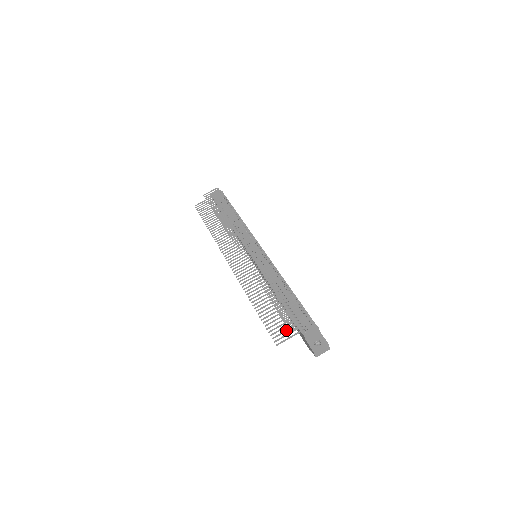
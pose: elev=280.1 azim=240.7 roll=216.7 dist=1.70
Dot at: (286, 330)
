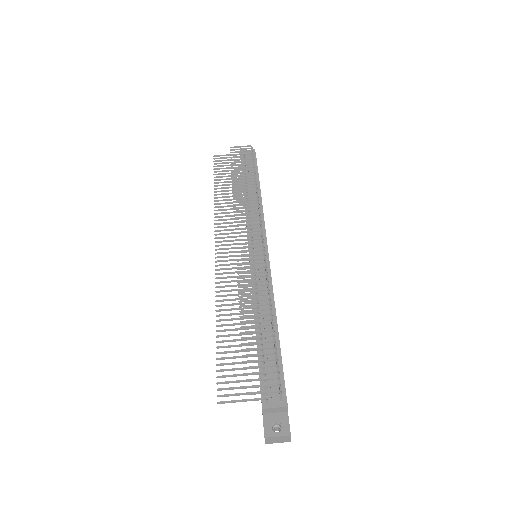
Dot at: (242, 386)
